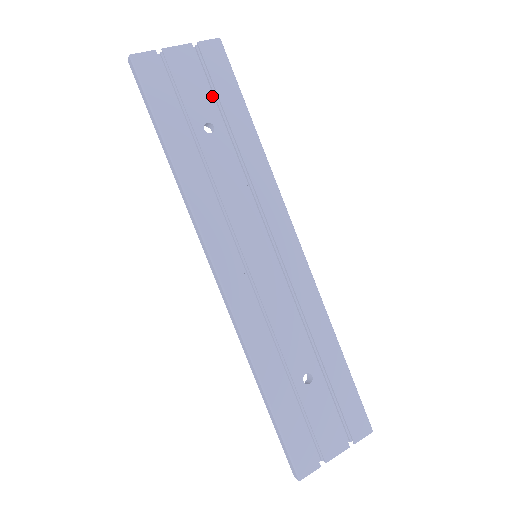
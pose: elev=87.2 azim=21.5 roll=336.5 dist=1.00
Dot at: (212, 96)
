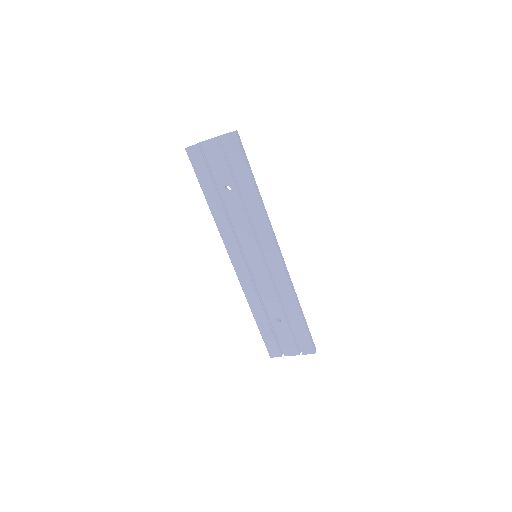
Dot at: (229, 170)
